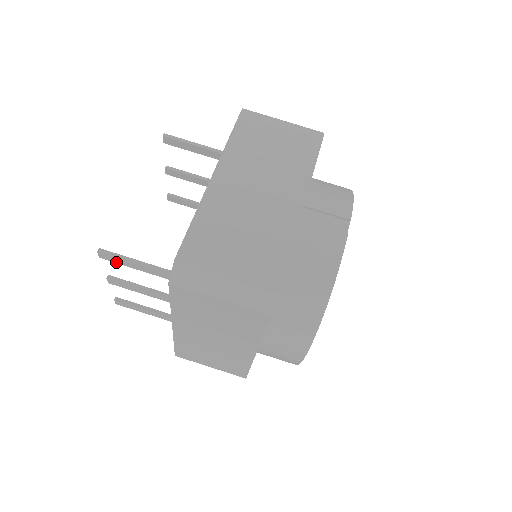
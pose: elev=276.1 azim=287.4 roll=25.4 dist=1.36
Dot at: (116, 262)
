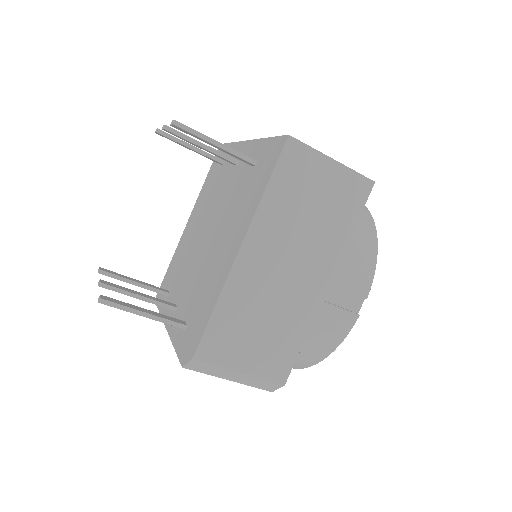
Dot at: occluded
